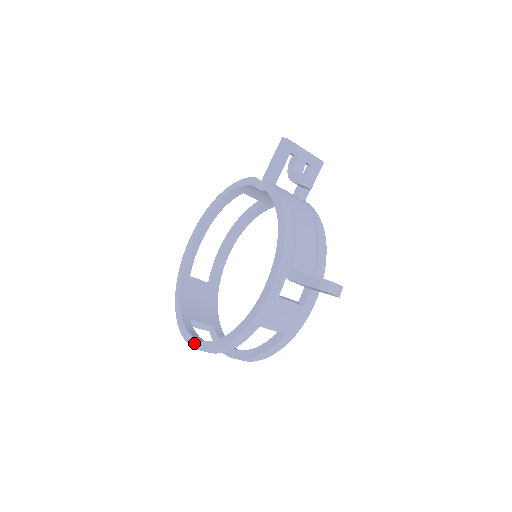
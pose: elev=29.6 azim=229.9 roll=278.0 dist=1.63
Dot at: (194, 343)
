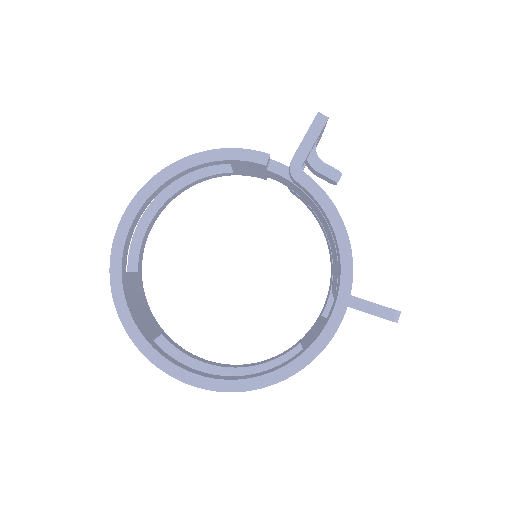
Dot at: (197, 381)
